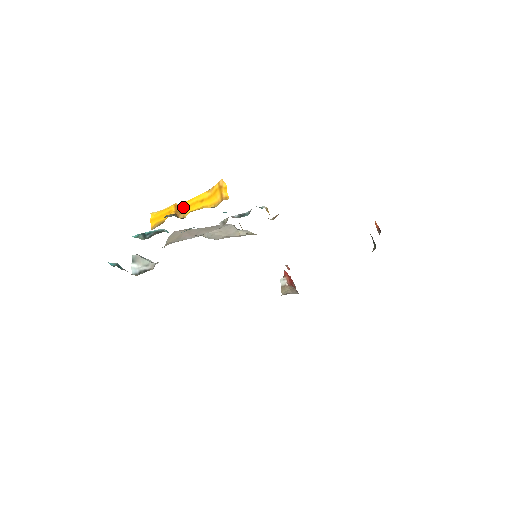
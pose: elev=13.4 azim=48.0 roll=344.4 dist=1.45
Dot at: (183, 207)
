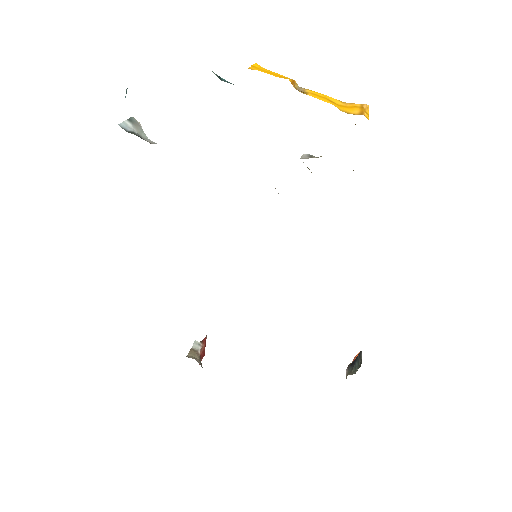
Dot at: (301, 89)
